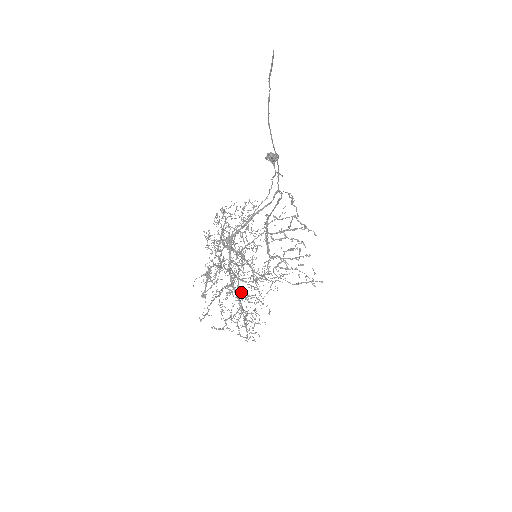
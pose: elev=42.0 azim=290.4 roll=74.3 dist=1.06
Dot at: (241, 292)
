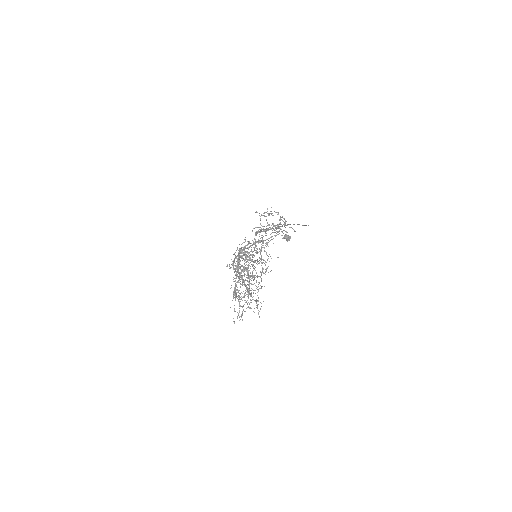
Dot at: occluded
